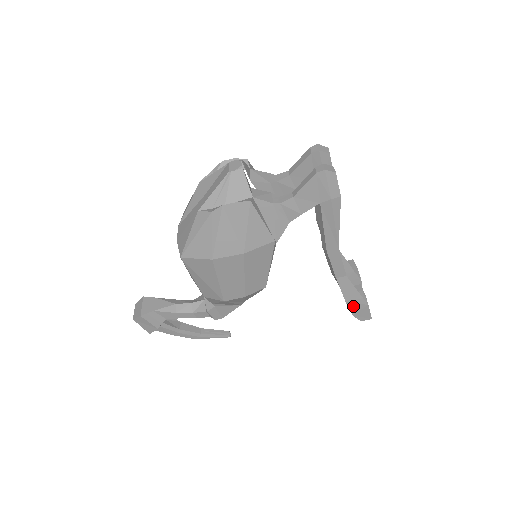
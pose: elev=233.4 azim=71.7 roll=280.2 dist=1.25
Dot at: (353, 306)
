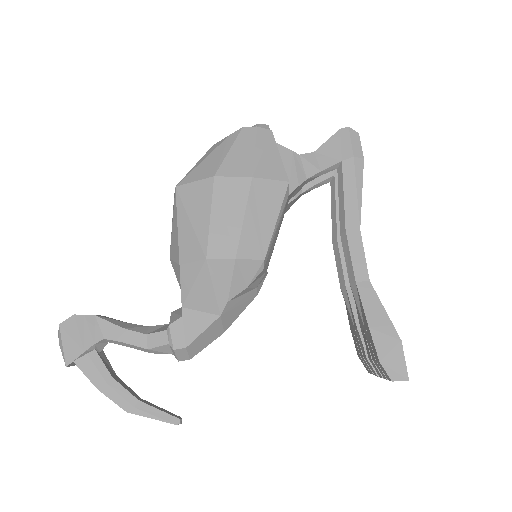
Dot at: (379, 340)
